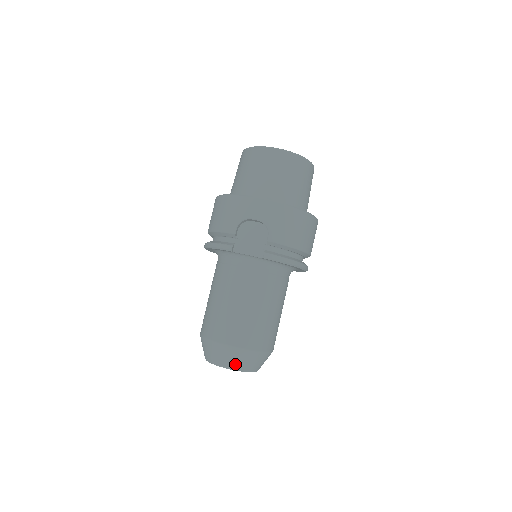
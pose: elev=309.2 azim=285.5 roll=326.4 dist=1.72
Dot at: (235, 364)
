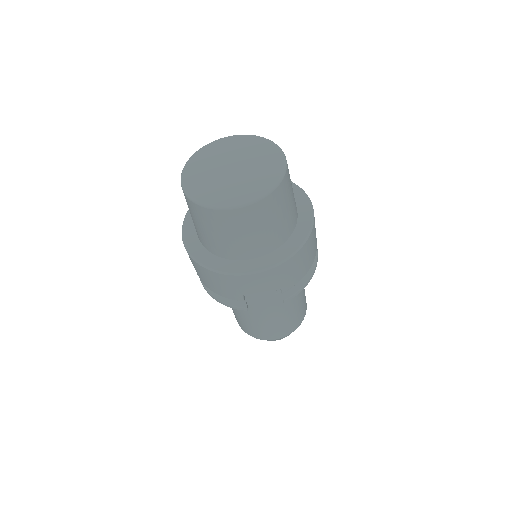
Dot at: occluded
